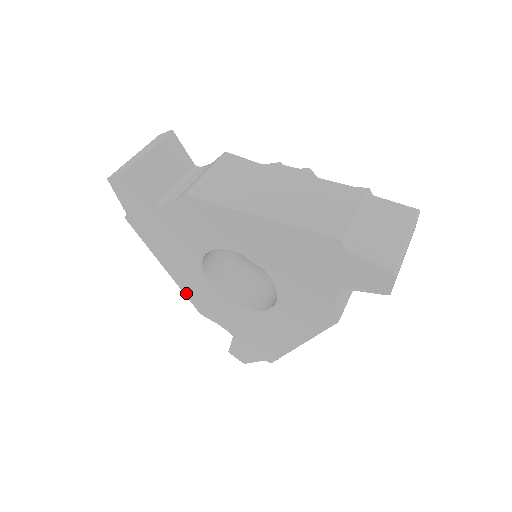
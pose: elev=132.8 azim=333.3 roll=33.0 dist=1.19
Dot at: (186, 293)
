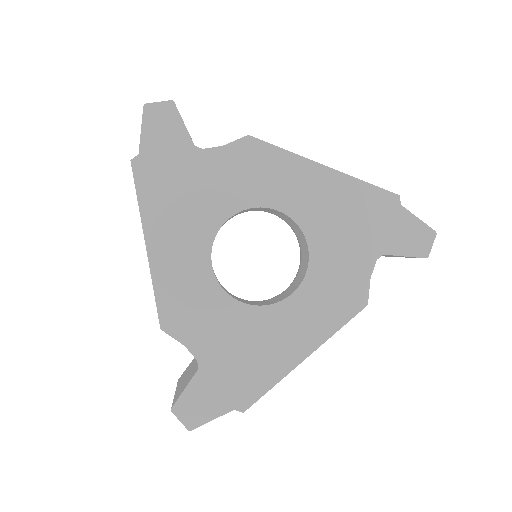
Dot at: (158, 288)
